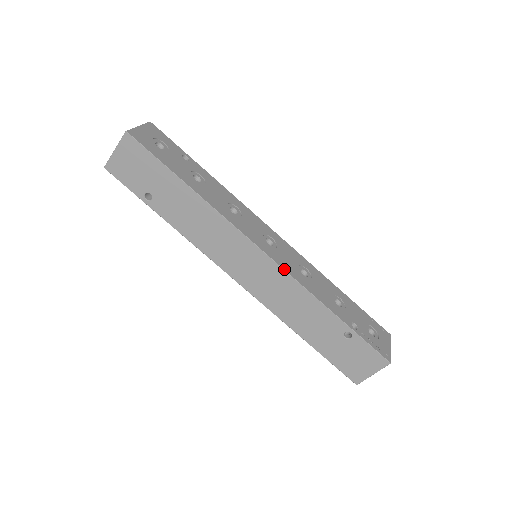
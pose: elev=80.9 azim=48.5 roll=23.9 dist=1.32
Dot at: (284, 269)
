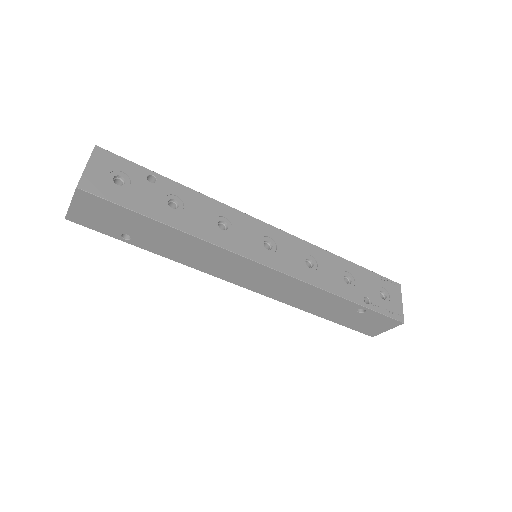
Dot at: (290, 275)
